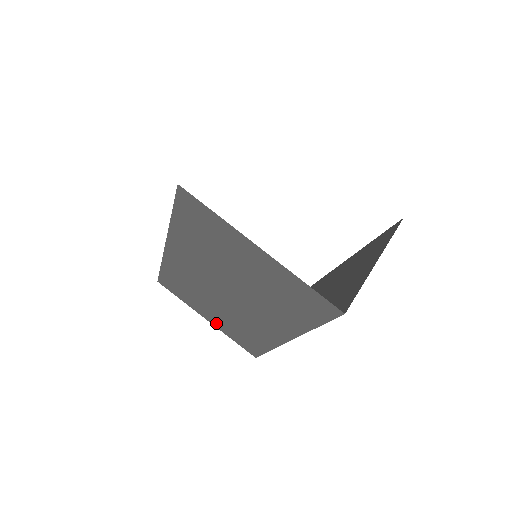
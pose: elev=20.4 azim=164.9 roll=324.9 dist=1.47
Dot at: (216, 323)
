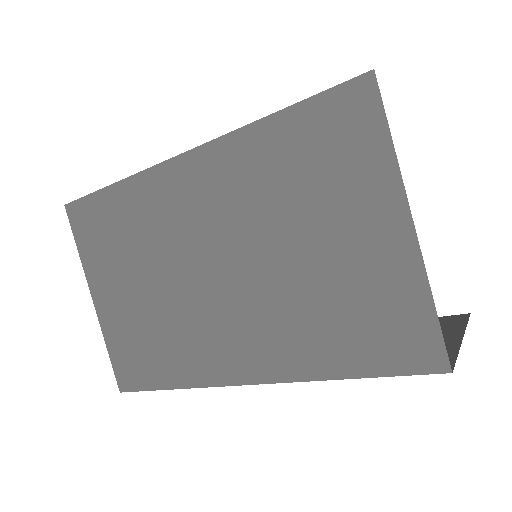
Dot at: (109, 311)
